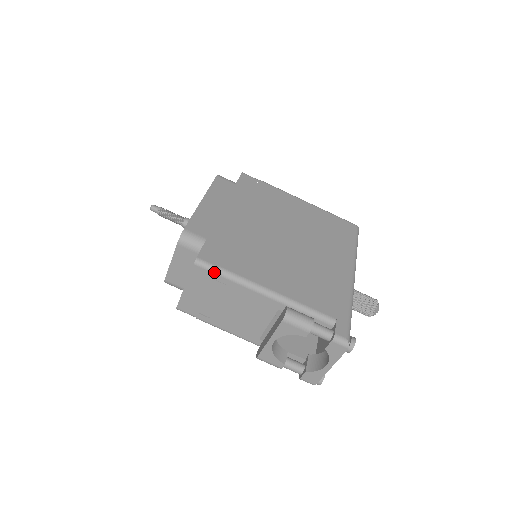
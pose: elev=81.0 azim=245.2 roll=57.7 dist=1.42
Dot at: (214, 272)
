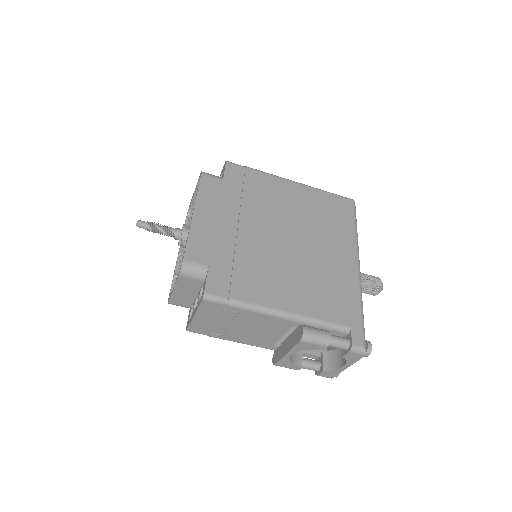
Dot at: (224, 304)
